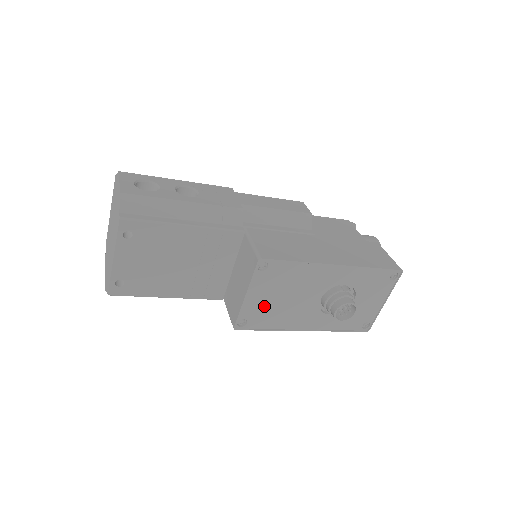
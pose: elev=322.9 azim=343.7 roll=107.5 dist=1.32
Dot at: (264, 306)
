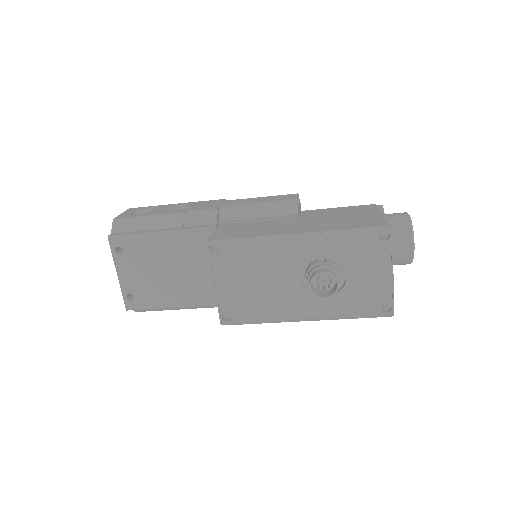
Dot at: (240, 294)
